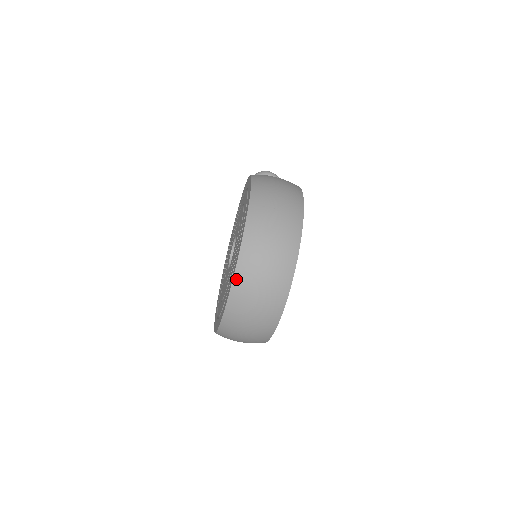
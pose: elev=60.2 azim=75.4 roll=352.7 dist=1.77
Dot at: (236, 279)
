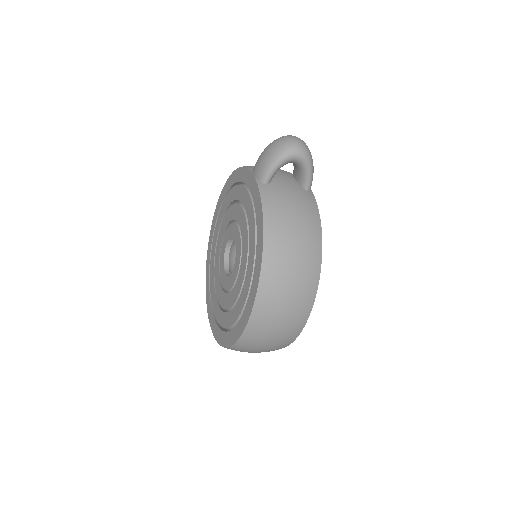
Dot at: (227, 348)
